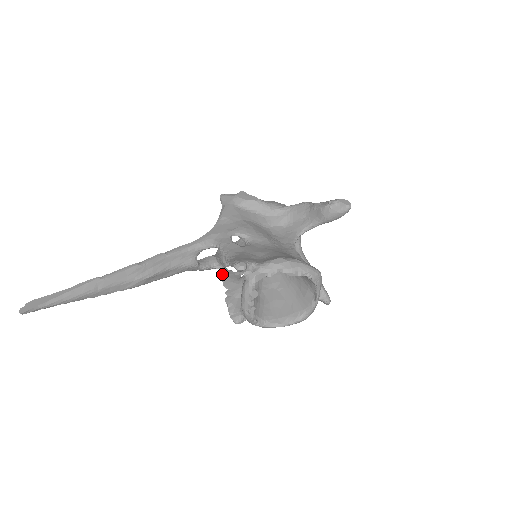
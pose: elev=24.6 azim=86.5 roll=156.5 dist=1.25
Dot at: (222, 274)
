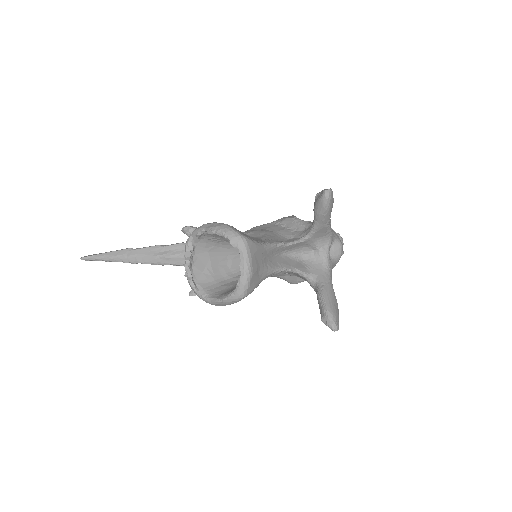
Dot at: occluded
